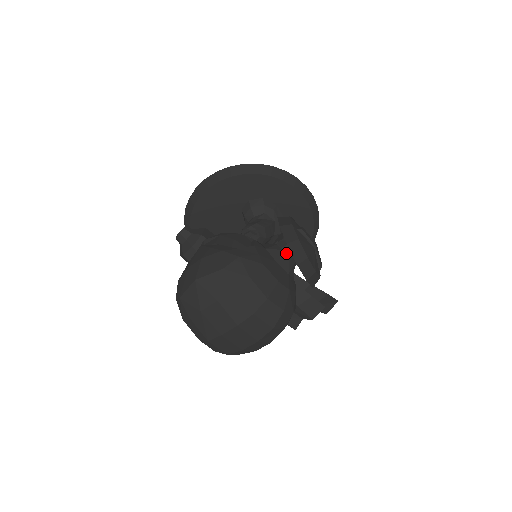
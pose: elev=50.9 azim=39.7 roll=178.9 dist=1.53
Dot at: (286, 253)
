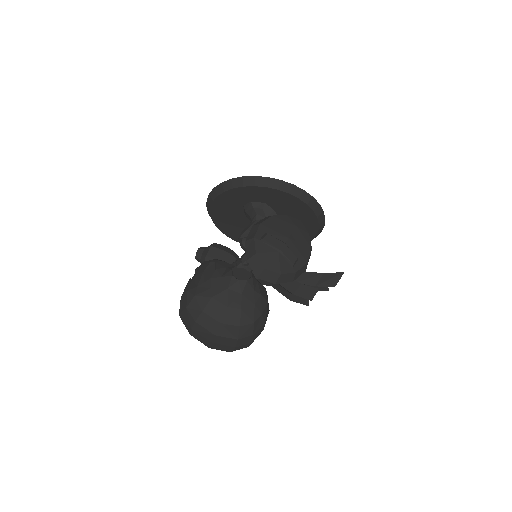
Dot at: (248, 269)
